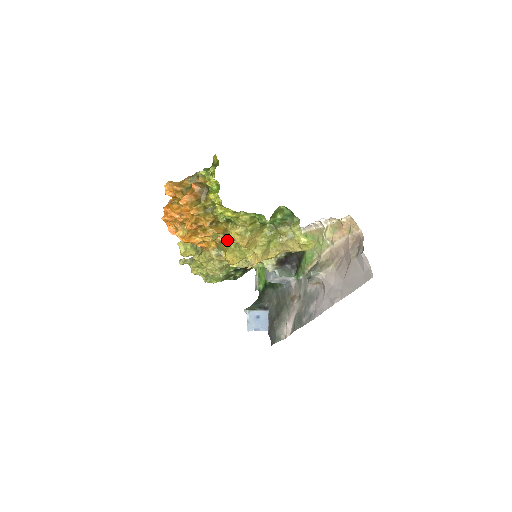
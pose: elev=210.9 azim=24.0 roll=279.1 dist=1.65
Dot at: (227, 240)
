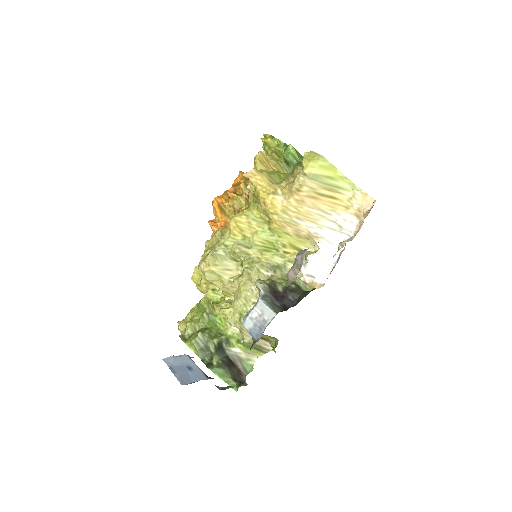
Dot at: (246, 205)
